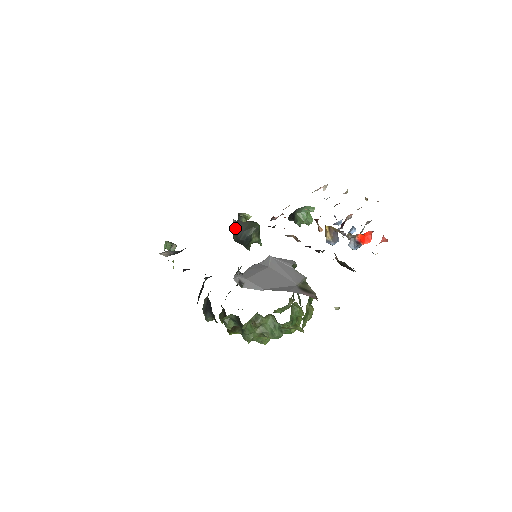
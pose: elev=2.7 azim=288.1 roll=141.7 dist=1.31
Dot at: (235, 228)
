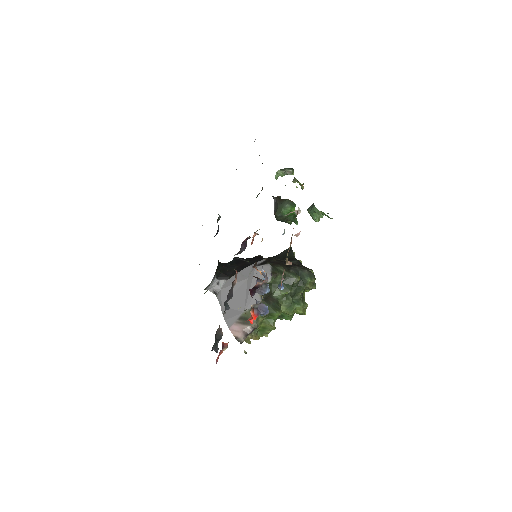
Dot at: occluded
